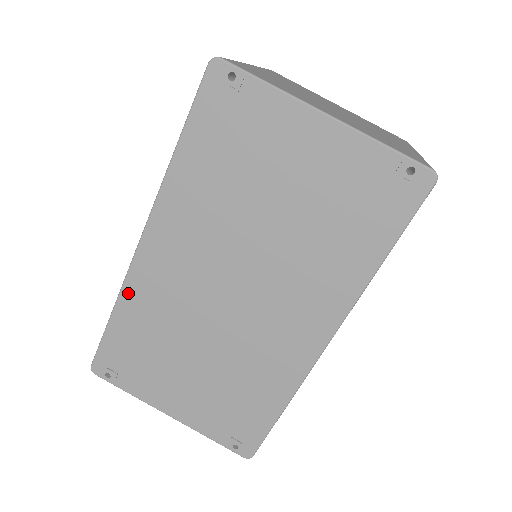
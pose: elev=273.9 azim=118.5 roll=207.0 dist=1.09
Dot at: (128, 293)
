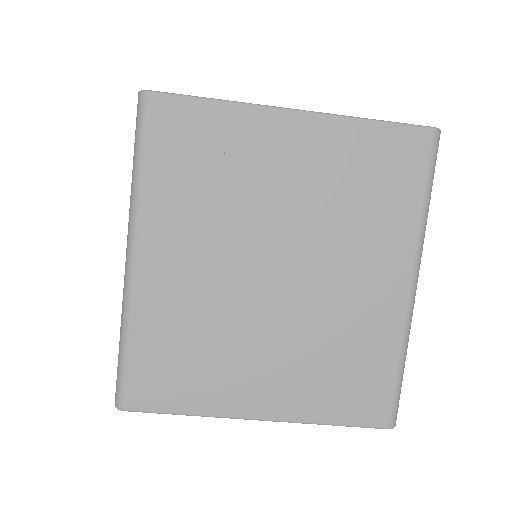
Dot at: occluded
